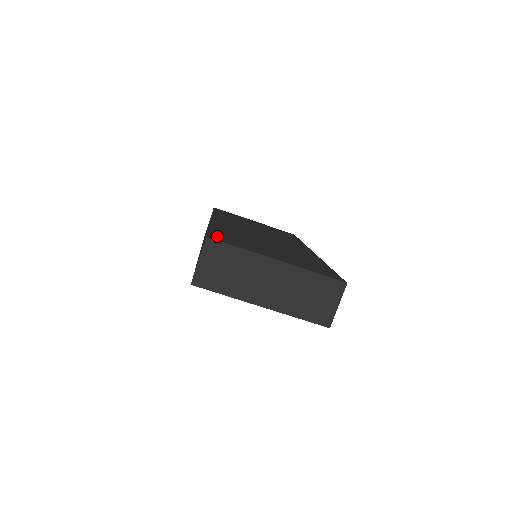
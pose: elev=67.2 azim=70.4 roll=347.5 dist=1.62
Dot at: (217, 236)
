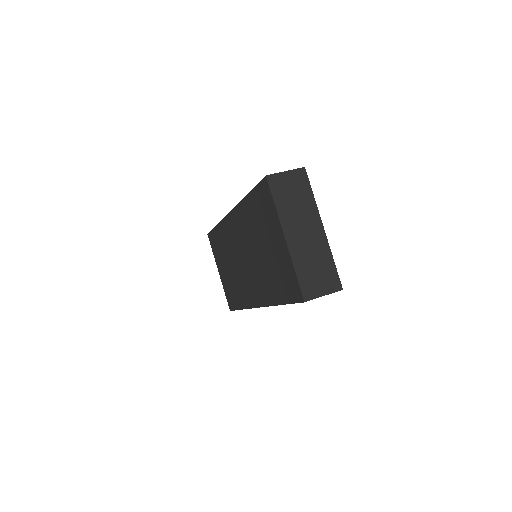
Dot at: occluded
